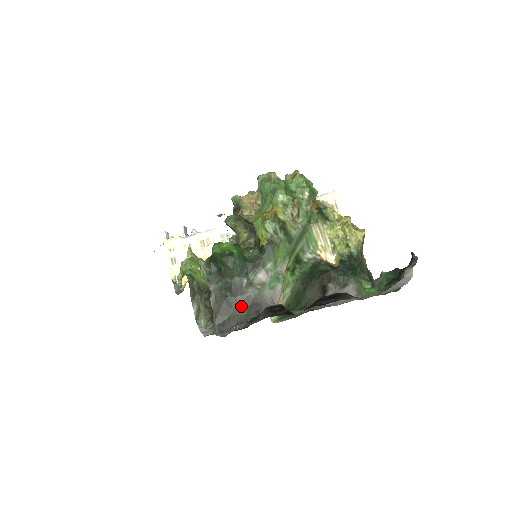
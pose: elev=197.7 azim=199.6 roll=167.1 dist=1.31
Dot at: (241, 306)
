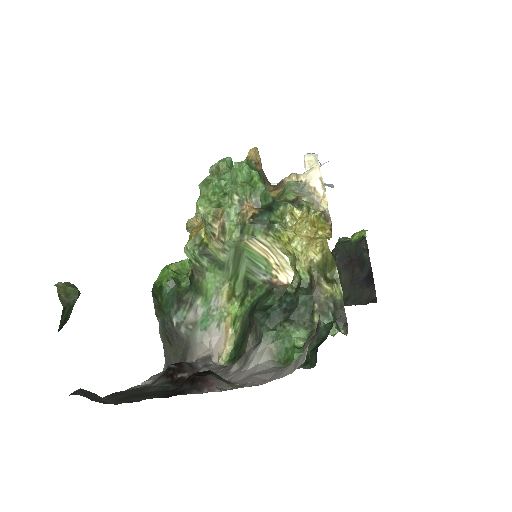
Dot at: (177, 347)
